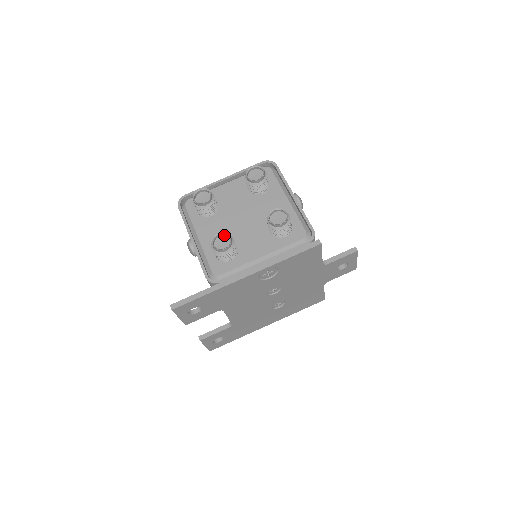
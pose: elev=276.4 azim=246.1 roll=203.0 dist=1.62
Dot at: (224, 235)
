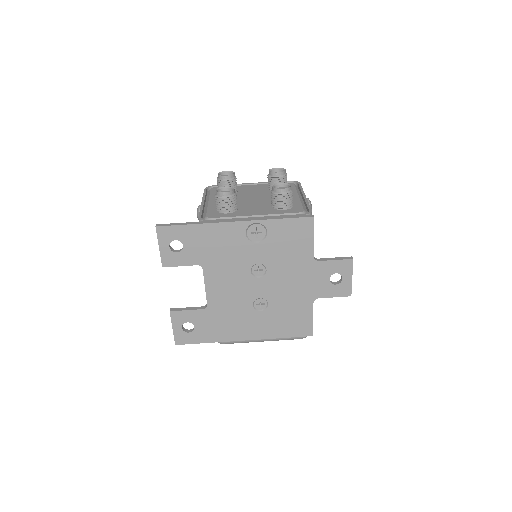
Dot at: (230, 190)
